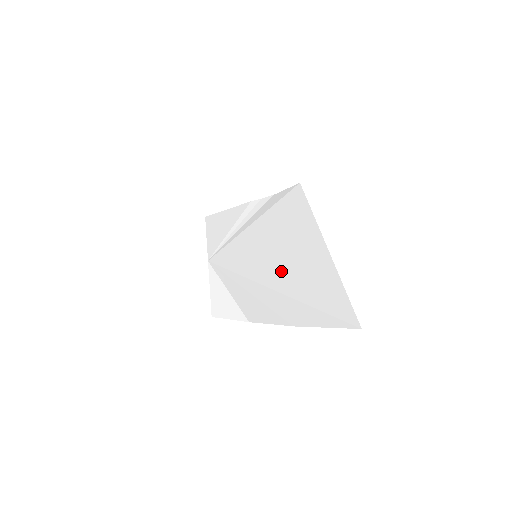
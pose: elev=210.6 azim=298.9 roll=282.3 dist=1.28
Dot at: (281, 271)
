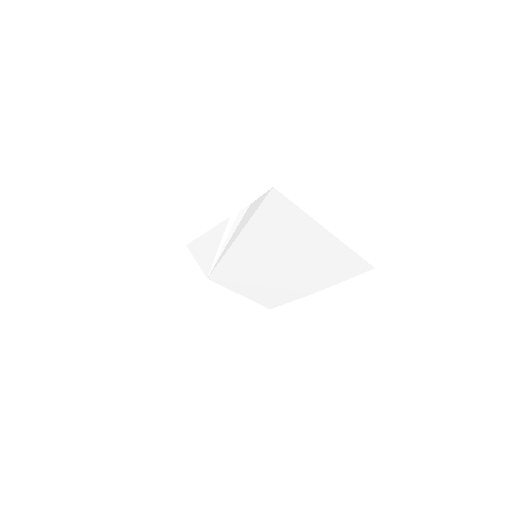
Dot at: (287, 257)
